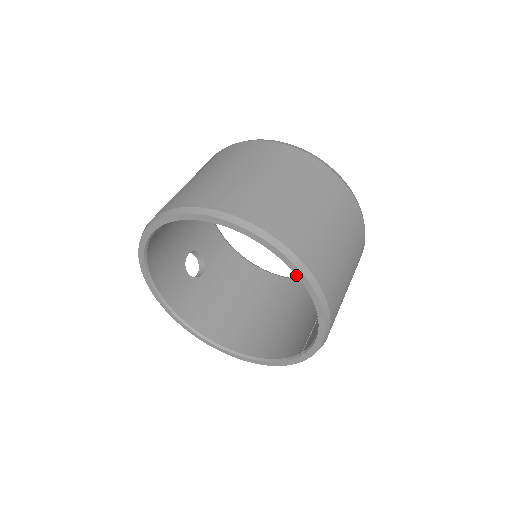
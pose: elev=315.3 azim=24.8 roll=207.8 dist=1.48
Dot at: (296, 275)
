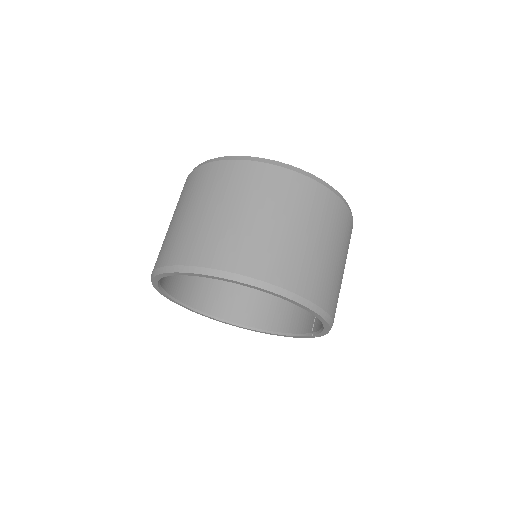
Dot at: (299, 306)
